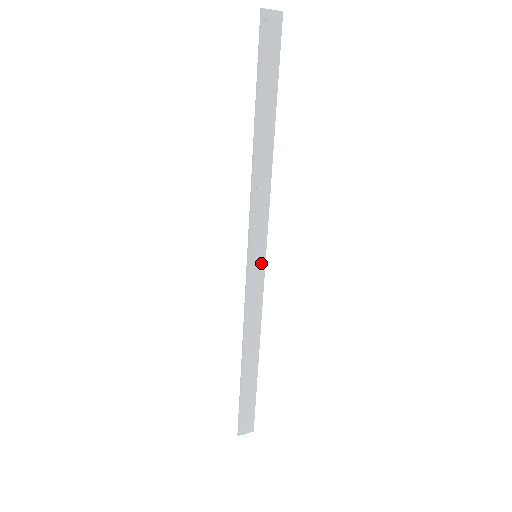
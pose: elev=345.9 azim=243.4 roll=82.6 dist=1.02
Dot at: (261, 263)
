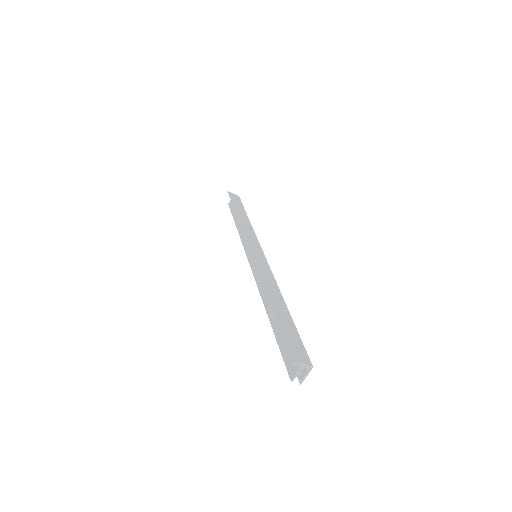
Dot at: (261, 254)
